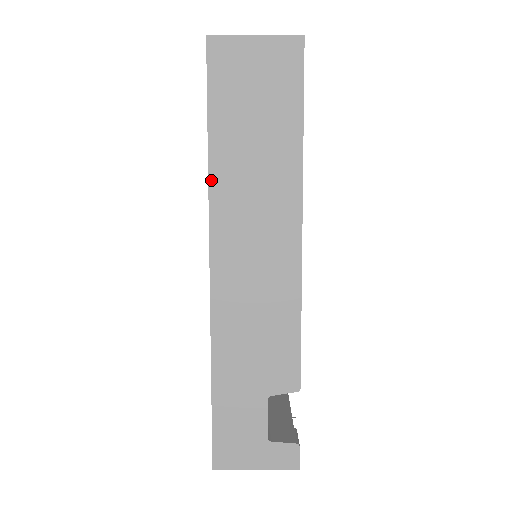
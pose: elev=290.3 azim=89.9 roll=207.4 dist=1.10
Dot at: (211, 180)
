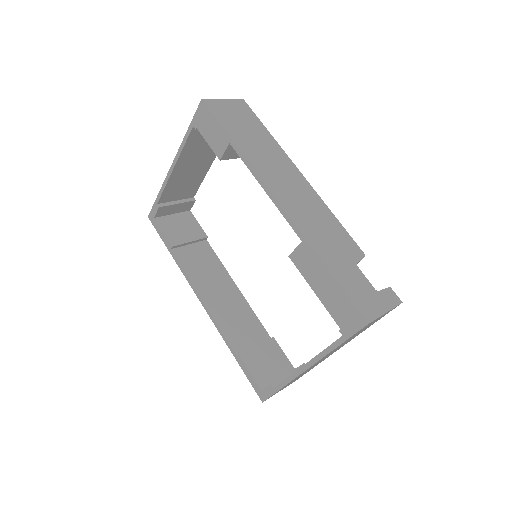
Dot at: (247, 158)
